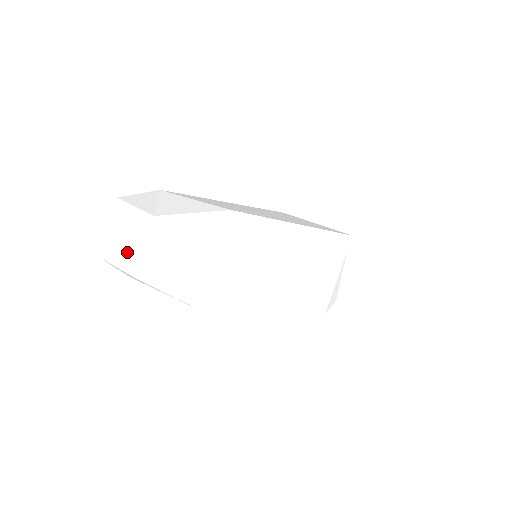
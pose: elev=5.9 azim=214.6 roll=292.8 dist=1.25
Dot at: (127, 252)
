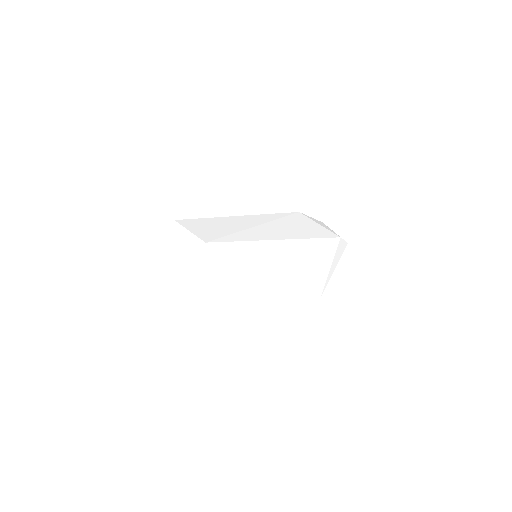
Dot at: (144, 269)
